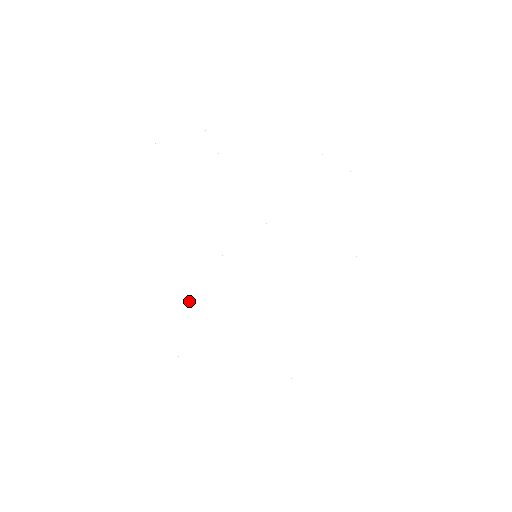
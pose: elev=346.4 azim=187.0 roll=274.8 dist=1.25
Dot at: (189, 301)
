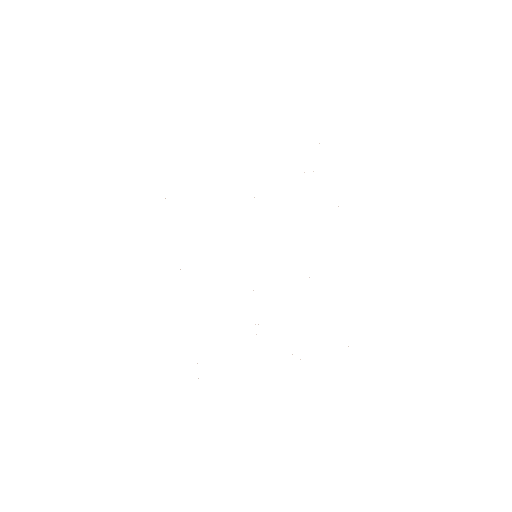
Dot at: occluded
